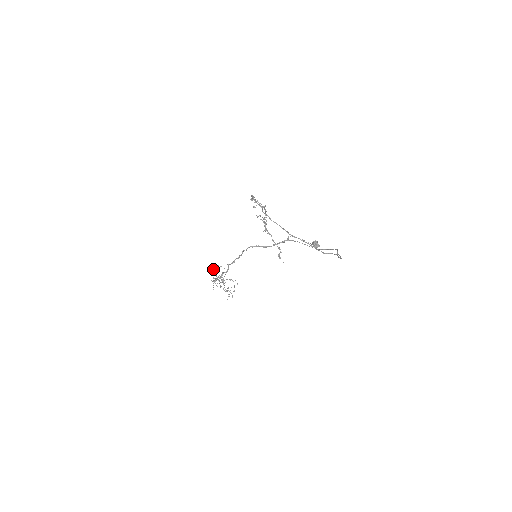
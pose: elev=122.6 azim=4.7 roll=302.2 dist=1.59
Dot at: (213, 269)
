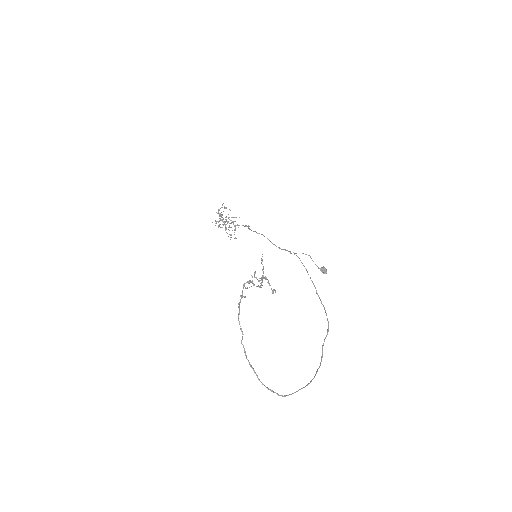
Dot at: (218, 209)
